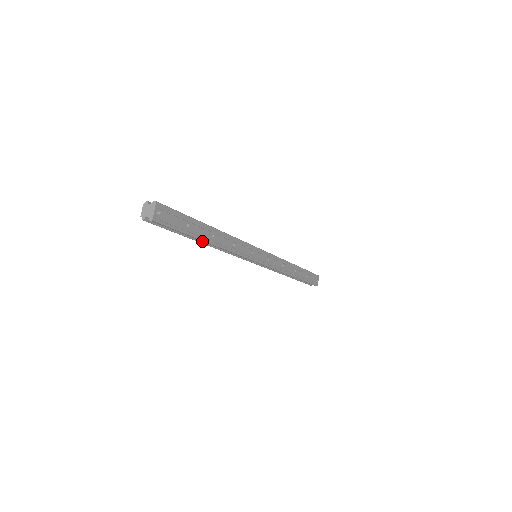
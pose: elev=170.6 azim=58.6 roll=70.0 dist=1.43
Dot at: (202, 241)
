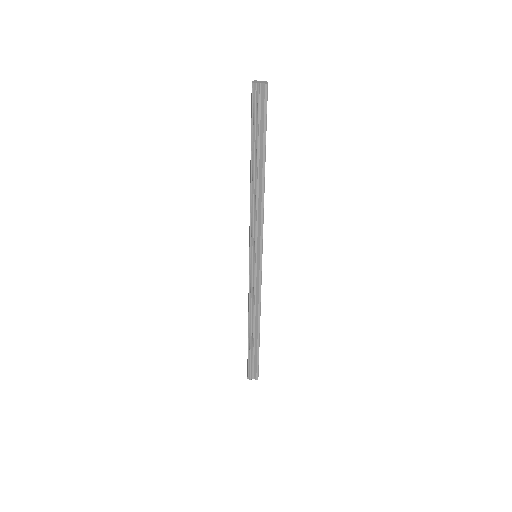
Dot at: (262, 163)
